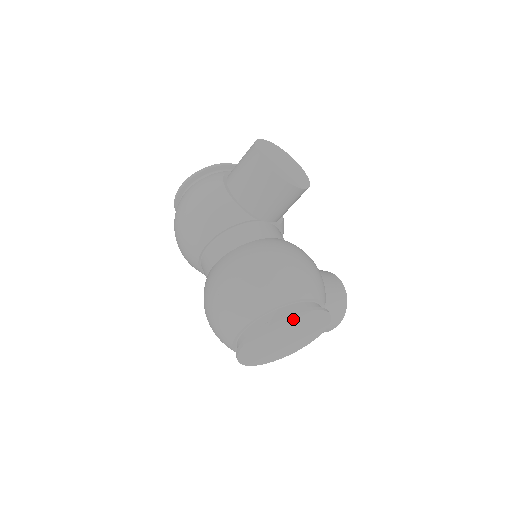
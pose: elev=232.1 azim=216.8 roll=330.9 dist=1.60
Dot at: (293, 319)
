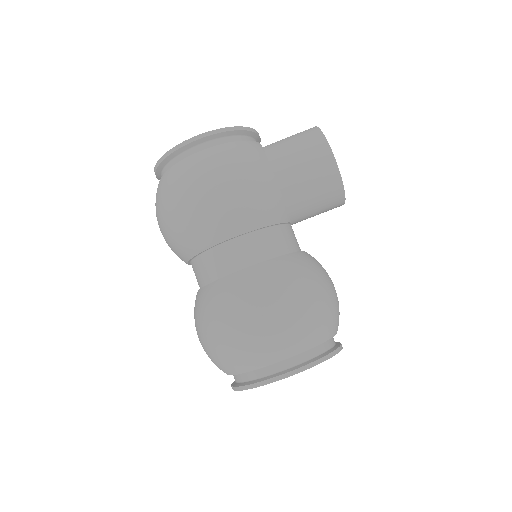
Dot at: occluded
